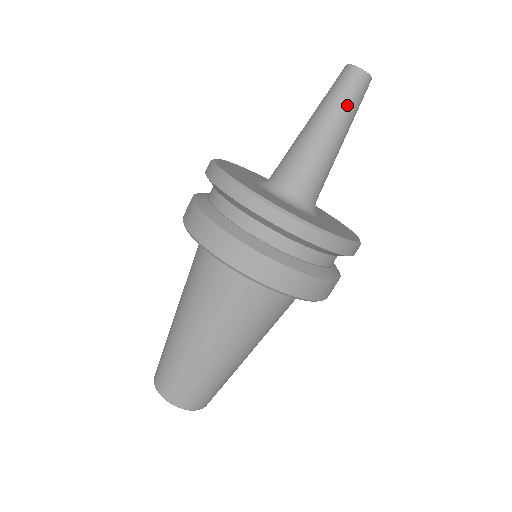
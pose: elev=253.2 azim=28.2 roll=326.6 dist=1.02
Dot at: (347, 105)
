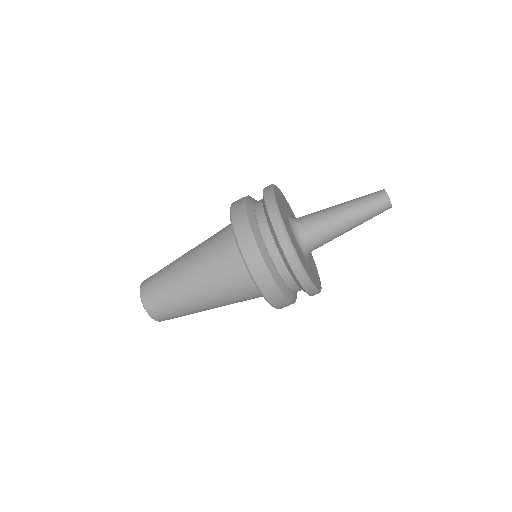
Dot at: (366, 209)
